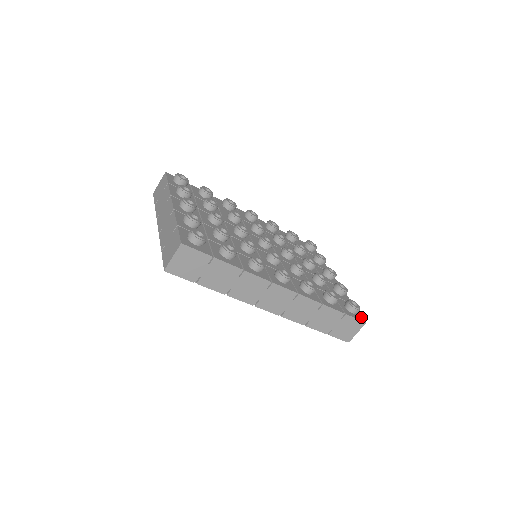
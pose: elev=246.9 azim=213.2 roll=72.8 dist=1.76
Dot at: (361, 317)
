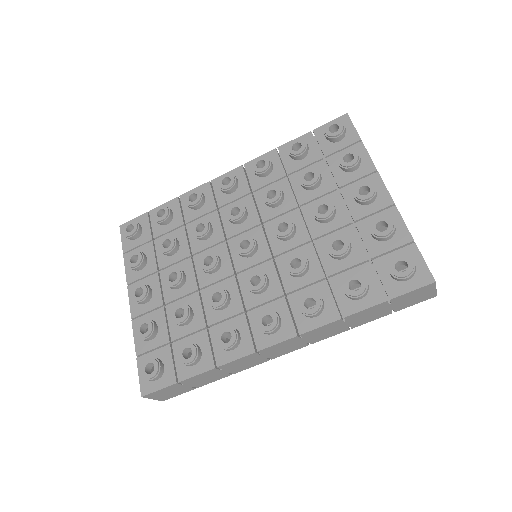
Dot at: (426, 273)
